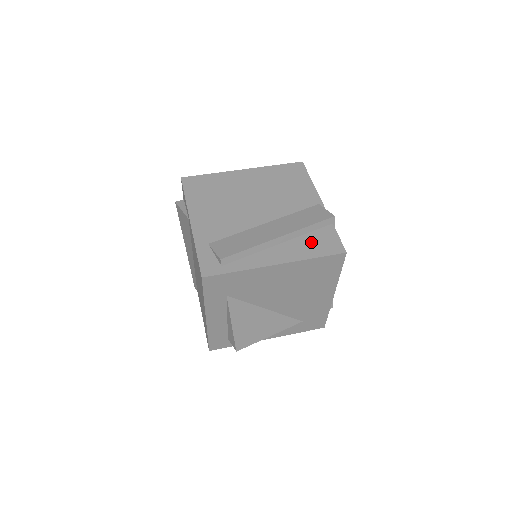
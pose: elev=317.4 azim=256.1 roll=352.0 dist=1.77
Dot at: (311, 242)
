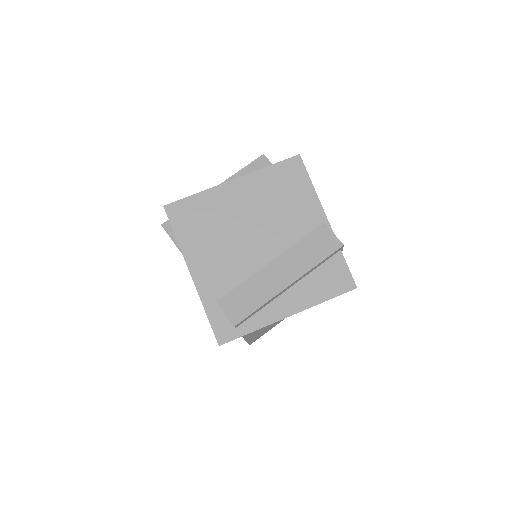
Dot at: (321, 280)
